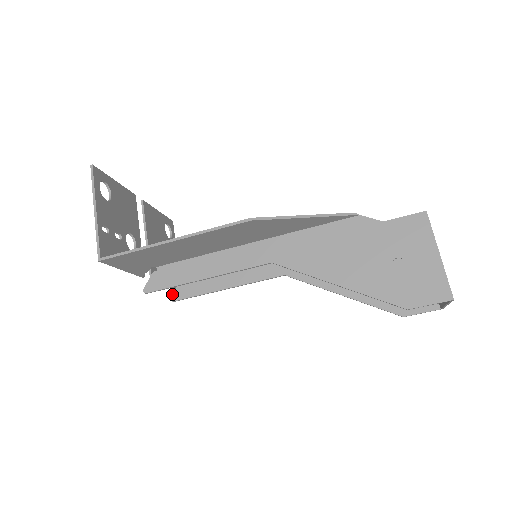
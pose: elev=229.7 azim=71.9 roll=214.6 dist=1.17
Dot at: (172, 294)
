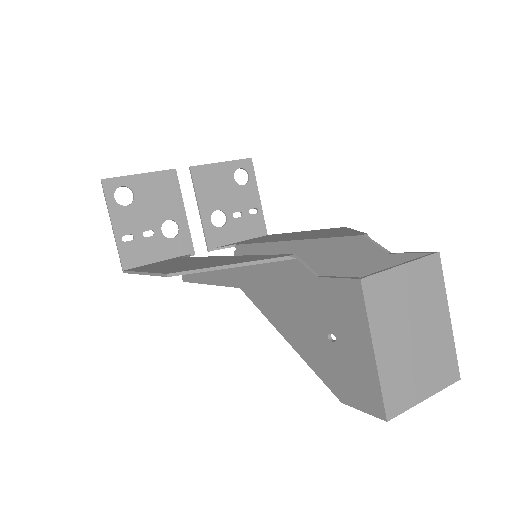
Dot at: occluded
